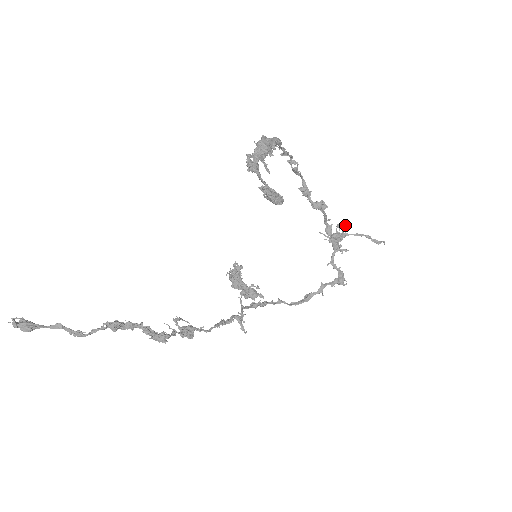
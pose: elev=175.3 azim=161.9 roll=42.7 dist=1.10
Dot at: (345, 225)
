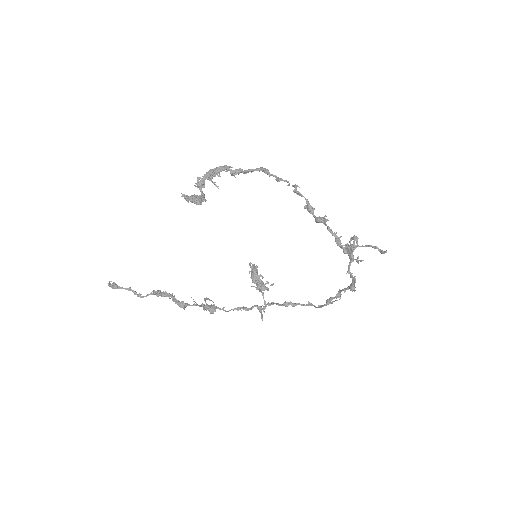
Dot at: (356, 238)
